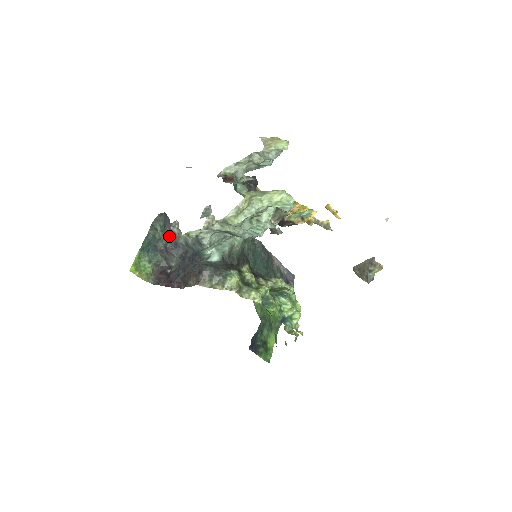
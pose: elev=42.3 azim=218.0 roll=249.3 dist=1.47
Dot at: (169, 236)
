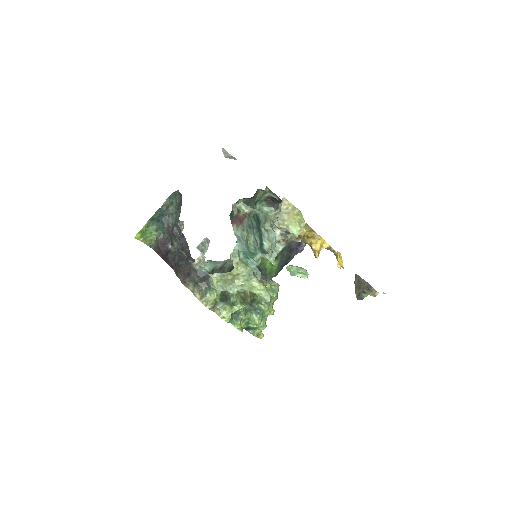
Dot at: (177, 223)
